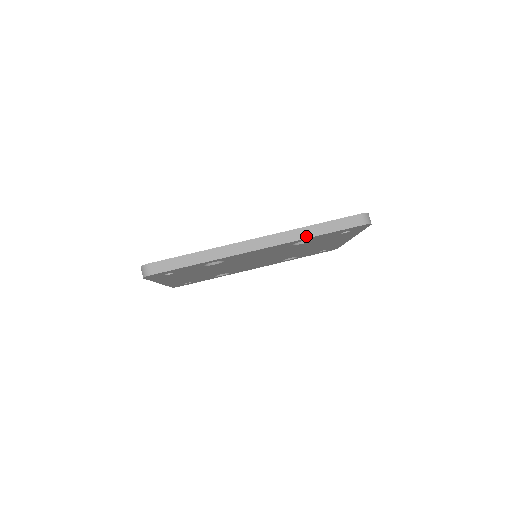
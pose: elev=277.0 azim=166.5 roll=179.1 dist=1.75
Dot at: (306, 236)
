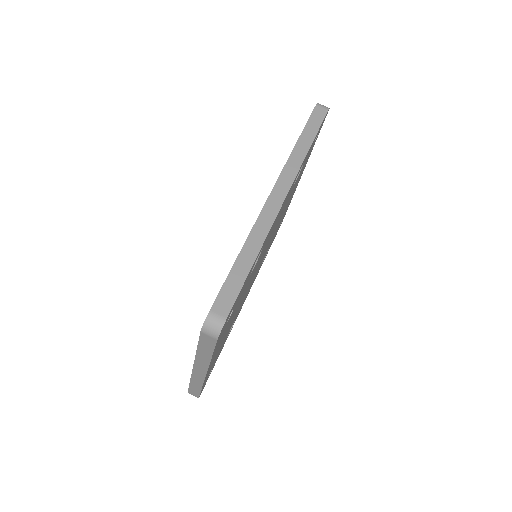
Dot at: (304, 153)
